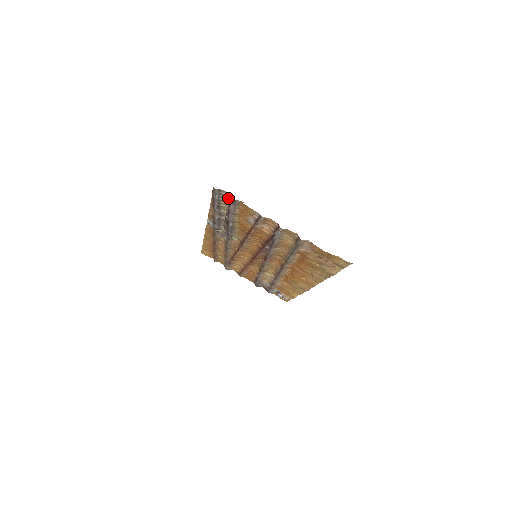
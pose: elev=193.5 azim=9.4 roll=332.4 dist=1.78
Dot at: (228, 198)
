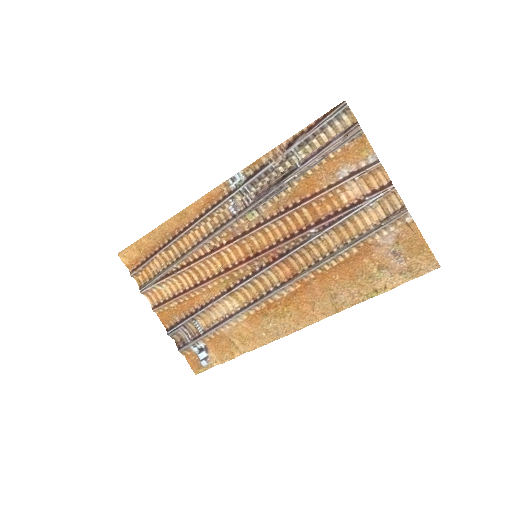
Dot at: (340, 129)
